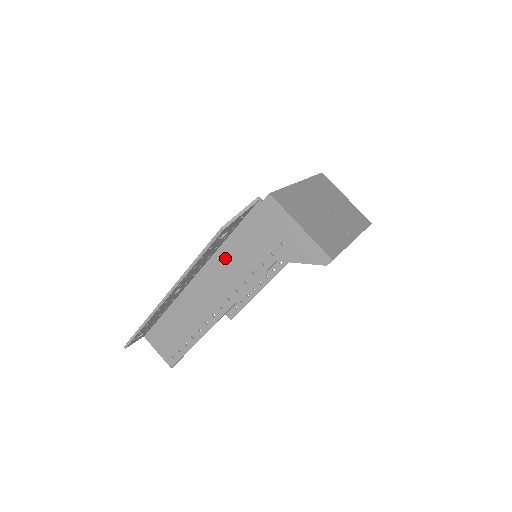
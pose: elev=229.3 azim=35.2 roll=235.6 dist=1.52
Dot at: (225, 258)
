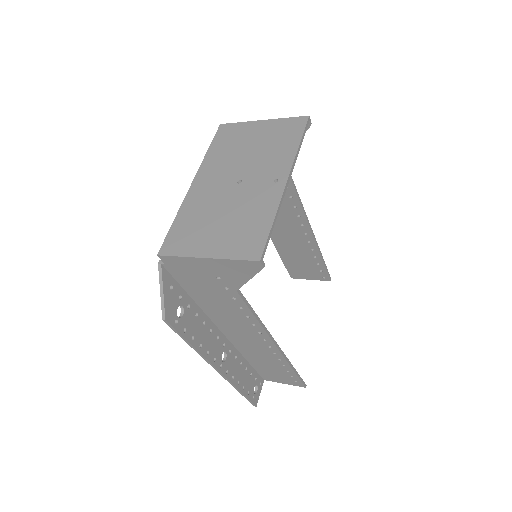
Dot at: (214, 312)
